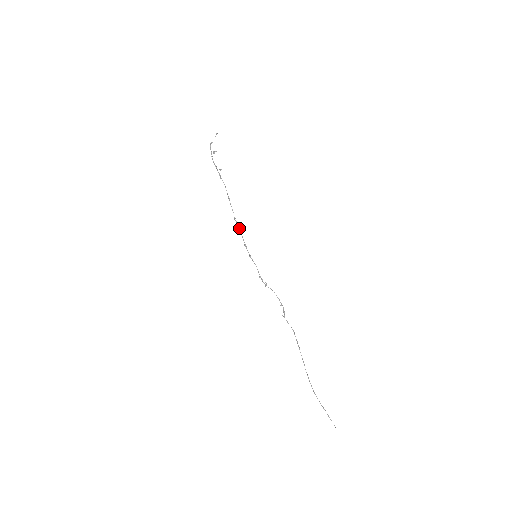
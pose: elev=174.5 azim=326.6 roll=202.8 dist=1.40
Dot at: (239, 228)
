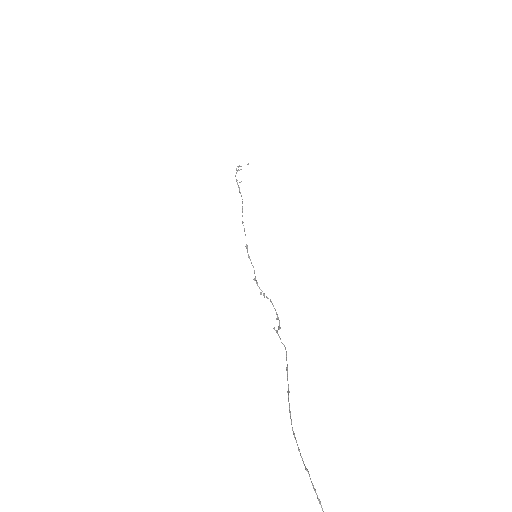
Dot at: (244, 230)
